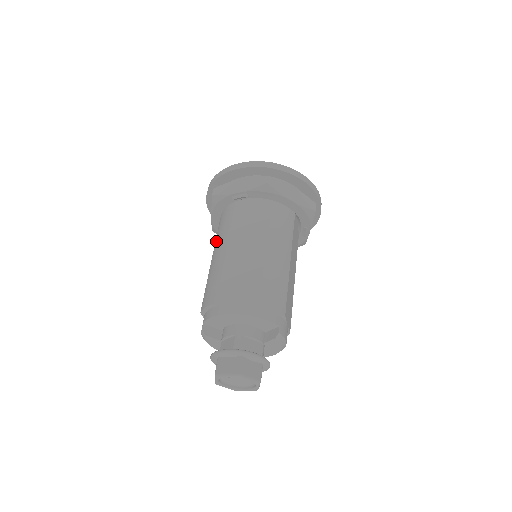
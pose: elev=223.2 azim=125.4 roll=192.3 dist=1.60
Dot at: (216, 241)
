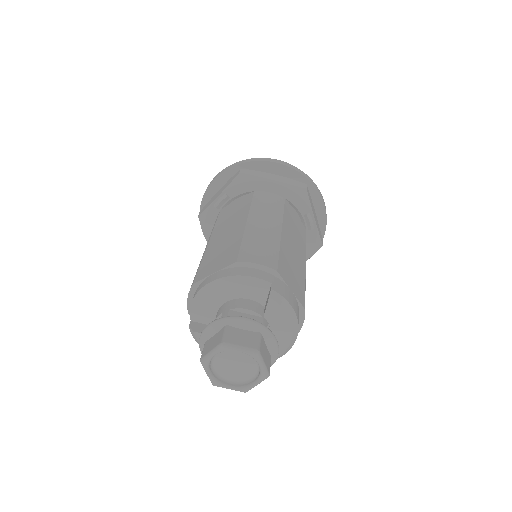
Dot at: occluded
